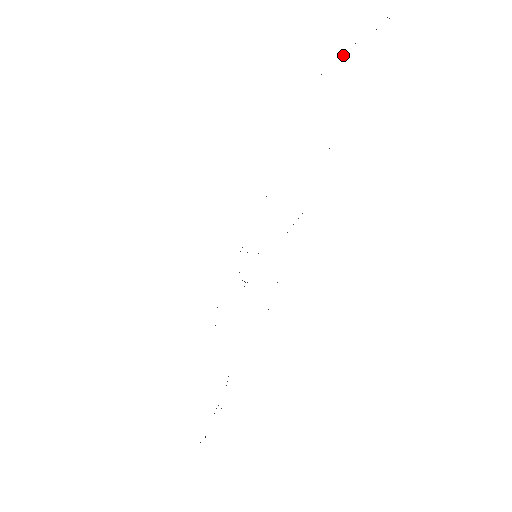
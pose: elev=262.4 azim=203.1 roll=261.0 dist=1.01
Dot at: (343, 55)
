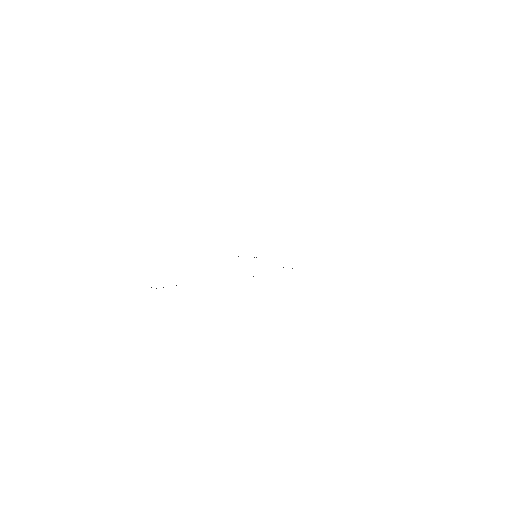
Dot at: occluded
